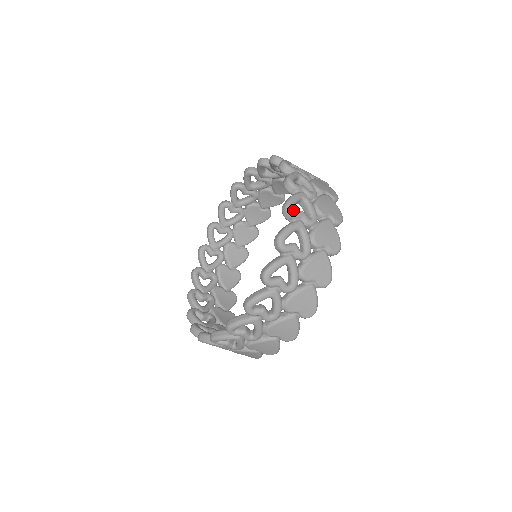
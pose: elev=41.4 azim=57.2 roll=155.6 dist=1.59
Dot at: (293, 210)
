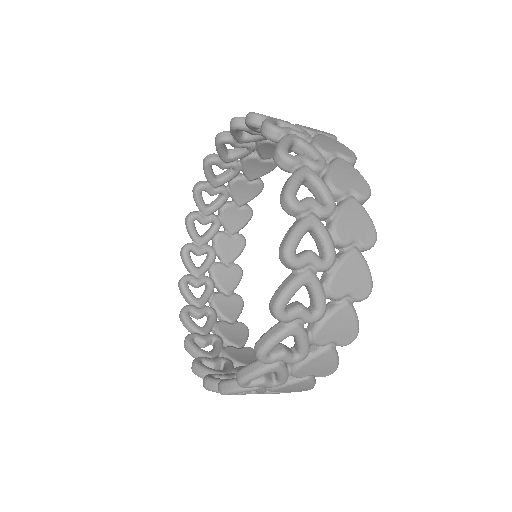
Dot at: (247, 385)
